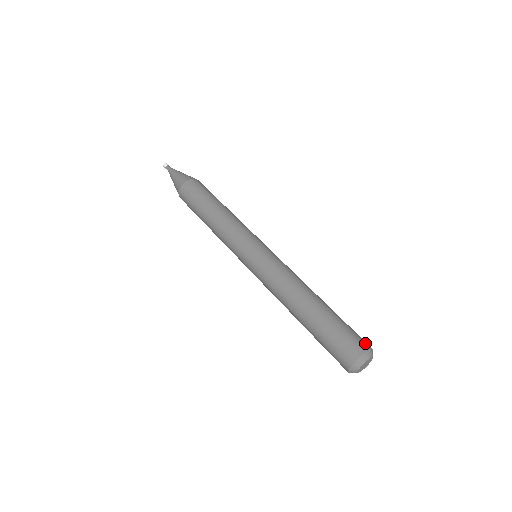
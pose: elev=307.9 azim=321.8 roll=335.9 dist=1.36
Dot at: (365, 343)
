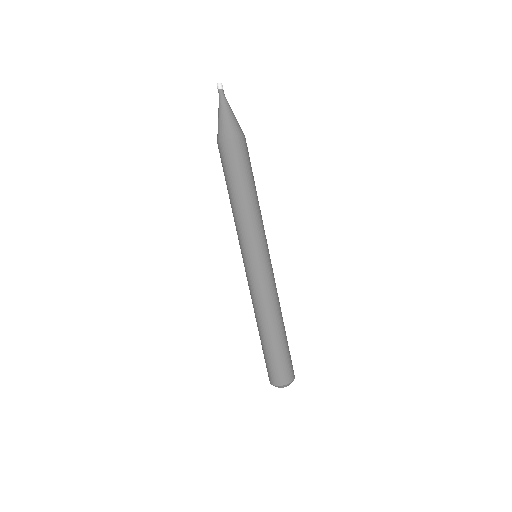
Dot at: (279, 380)
